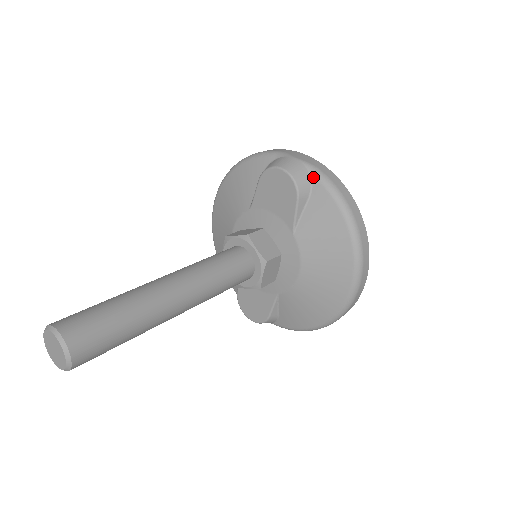
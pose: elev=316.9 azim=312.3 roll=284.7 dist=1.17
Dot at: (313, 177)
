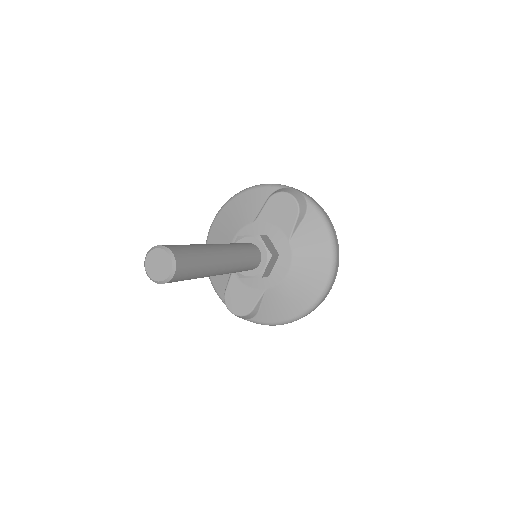
Dot at: (309, 204)
